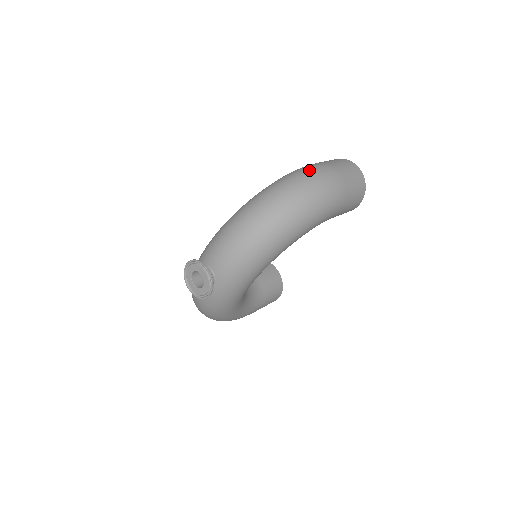
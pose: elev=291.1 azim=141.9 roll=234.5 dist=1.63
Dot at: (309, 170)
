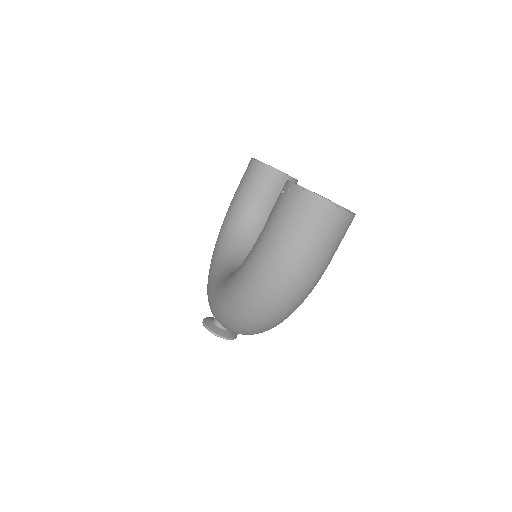
Dot at: (272, 280)
